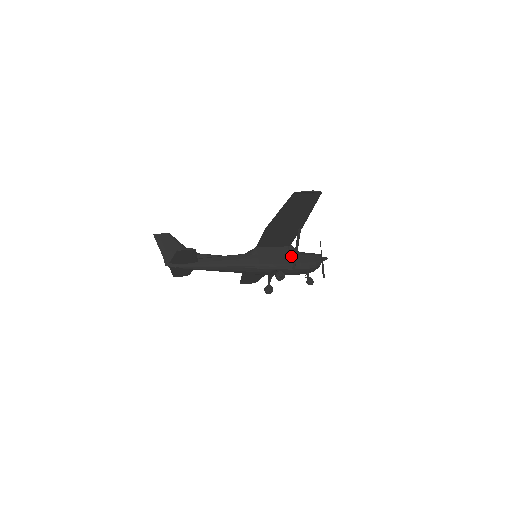
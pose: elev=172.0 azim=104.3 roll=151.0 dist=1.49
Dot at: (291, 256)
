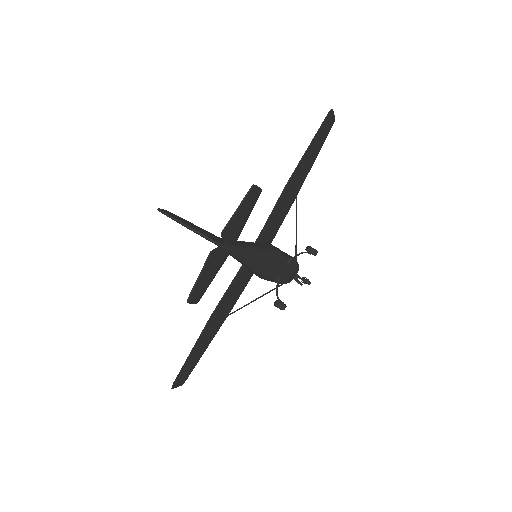
Dot at: occluded
